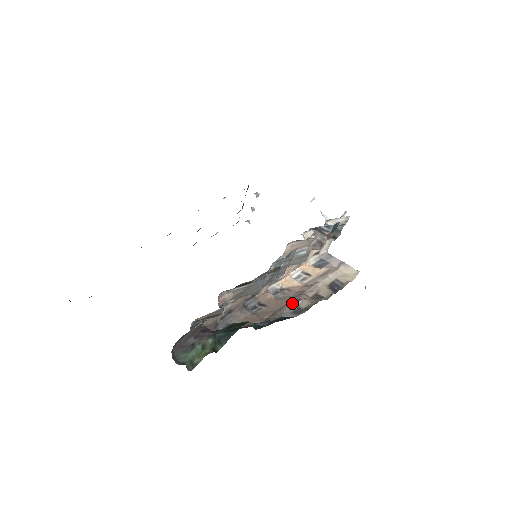
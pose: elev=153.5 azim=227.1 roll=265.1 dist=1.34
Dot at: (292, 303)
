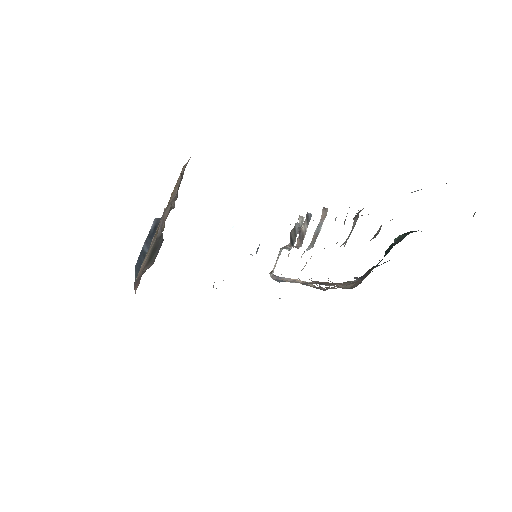
Dot at: occluded
